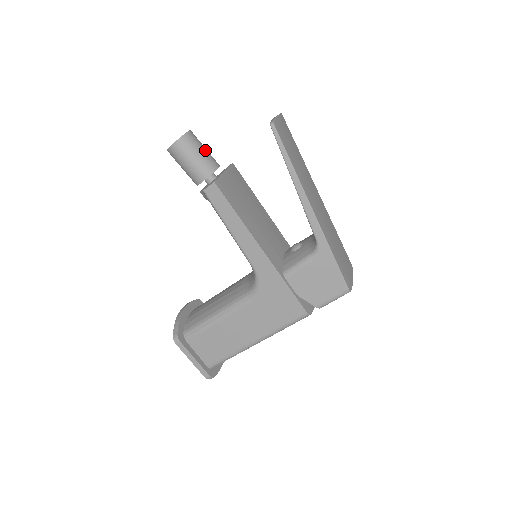
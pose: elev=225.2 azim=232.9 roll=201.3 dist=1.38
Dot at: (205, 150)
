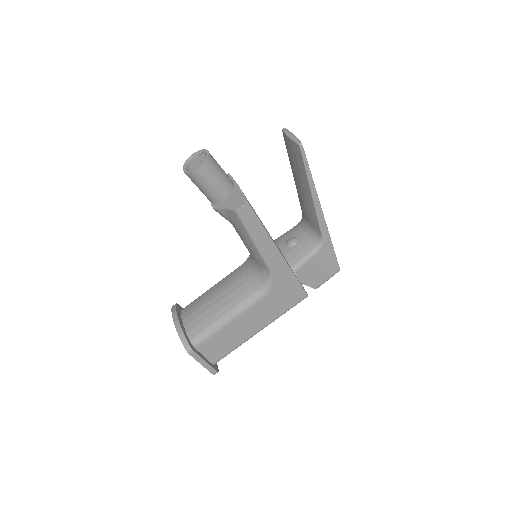
Dot at: occluded
